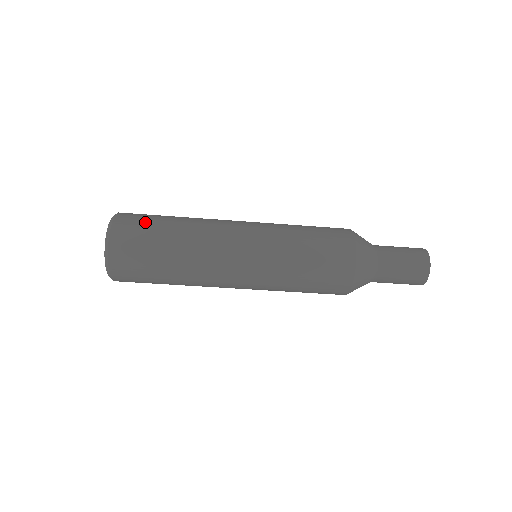
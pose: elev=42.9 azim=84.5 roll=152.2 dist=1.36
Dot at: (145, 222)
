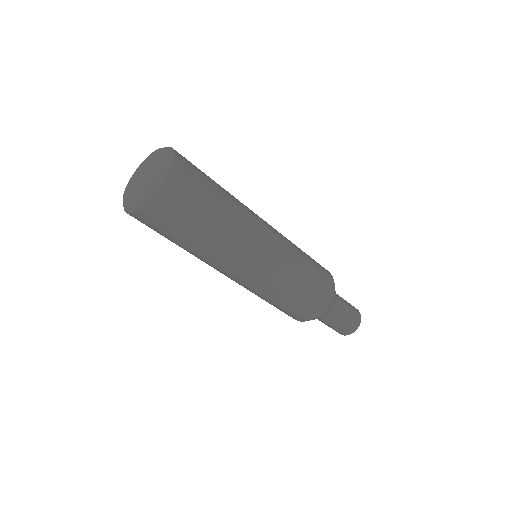
Dot at: occluded
